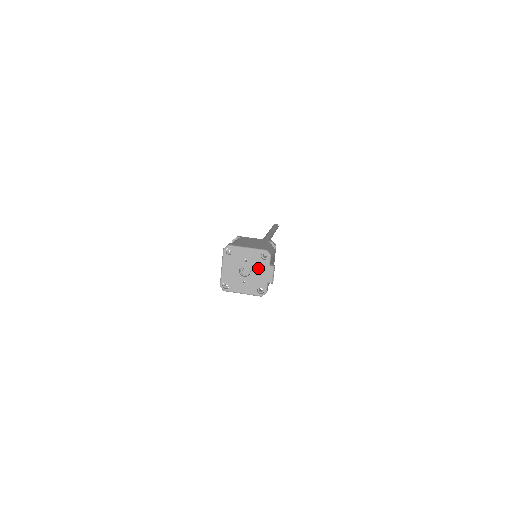
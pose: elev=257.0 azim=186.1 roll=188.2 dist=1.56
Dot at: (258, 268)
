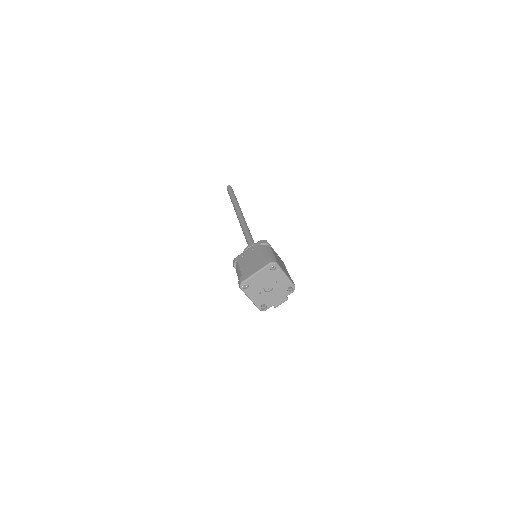
Dot at: (278, 293)
